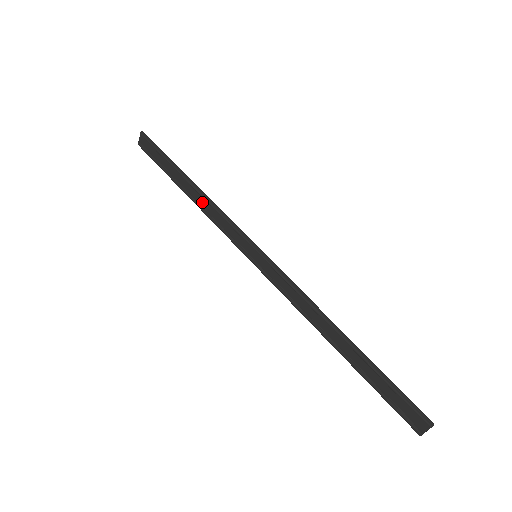
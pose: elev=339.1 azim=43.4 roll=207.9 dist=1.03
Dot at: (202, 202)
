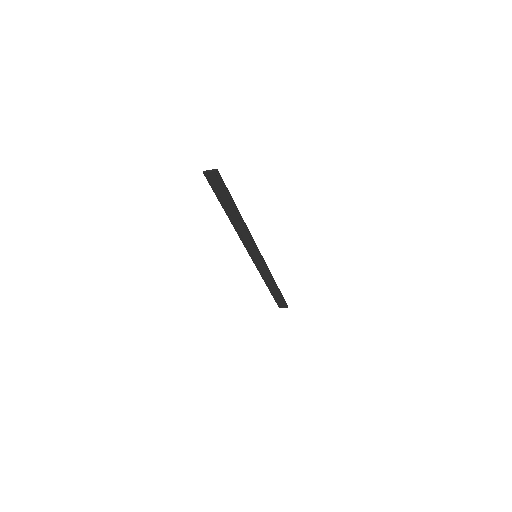
Dot at: (240, 227)
